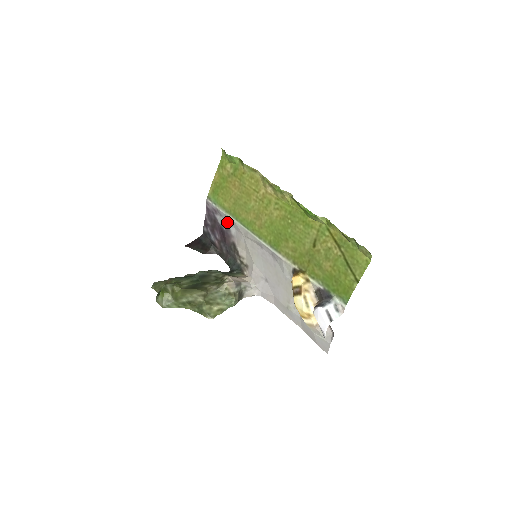
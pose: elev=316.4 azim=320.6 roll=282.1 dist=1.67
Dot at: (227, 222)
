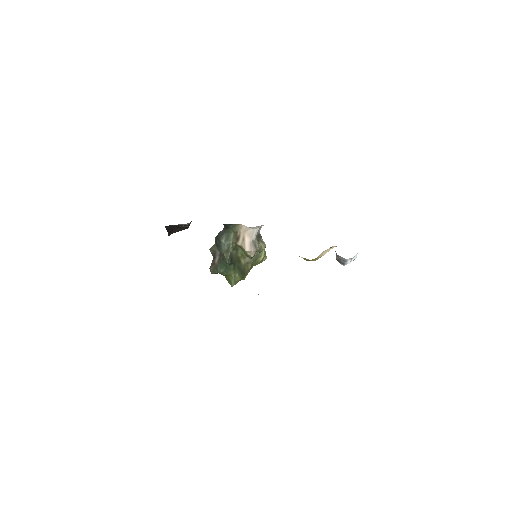
Dot at: occluded
